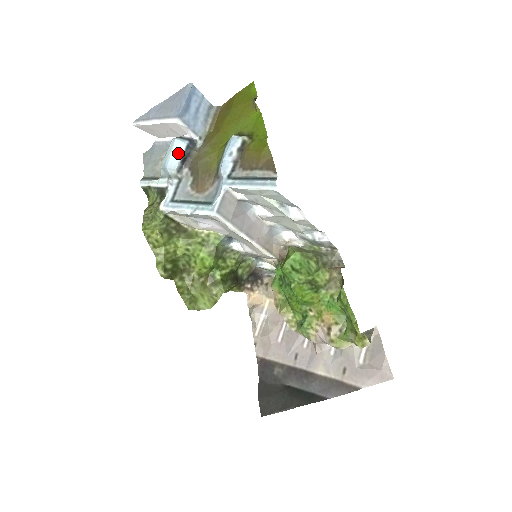
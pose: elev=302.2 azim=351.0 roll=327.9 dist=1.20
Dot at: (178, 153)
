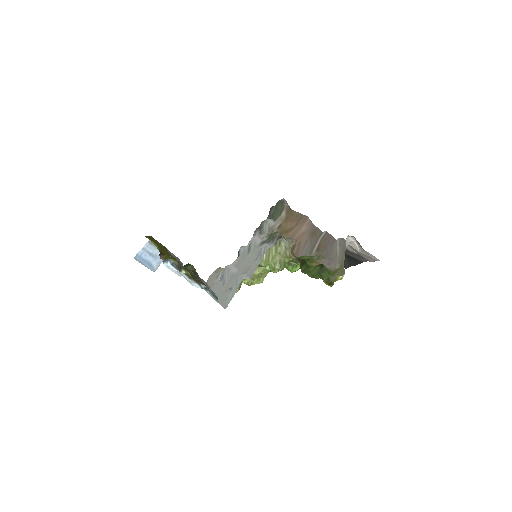
Dot at: (174, 270)
